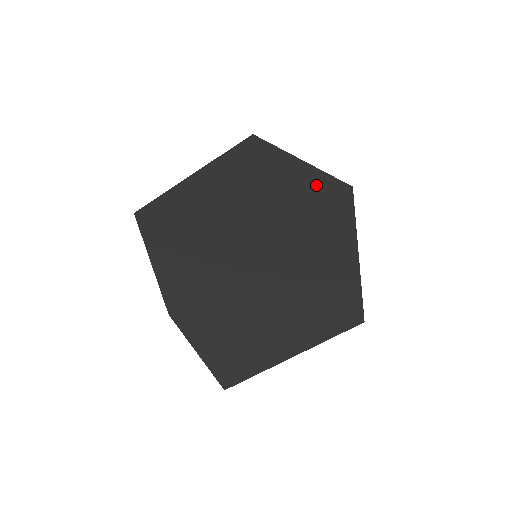
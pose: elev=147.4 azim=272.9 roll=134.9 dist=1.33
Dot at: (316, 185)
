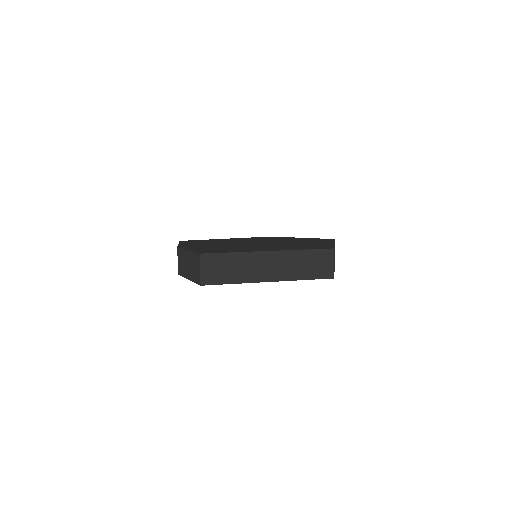
Dot at: occluded
